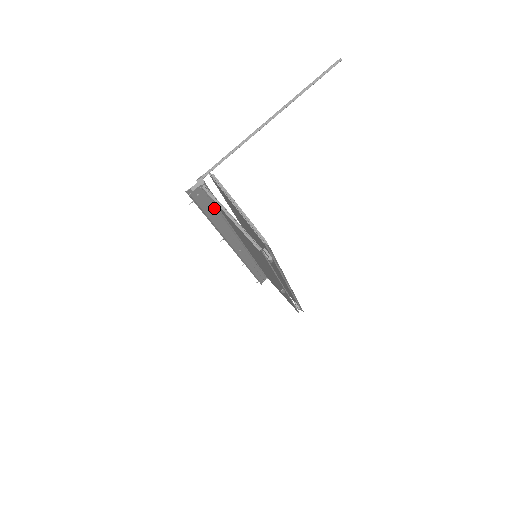
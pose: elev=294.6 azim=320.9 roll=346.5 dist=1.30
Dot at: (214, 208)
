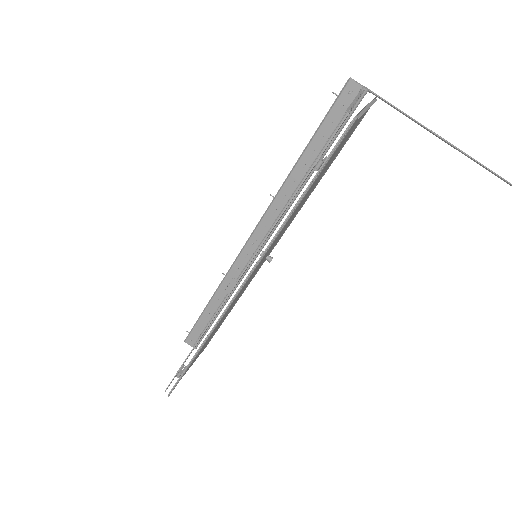
Dot at: (326, 139)
